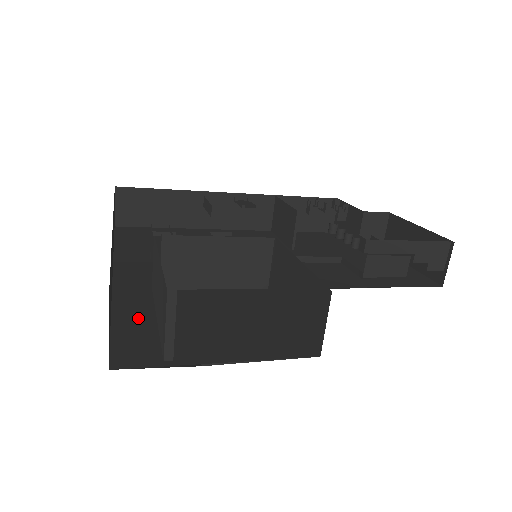
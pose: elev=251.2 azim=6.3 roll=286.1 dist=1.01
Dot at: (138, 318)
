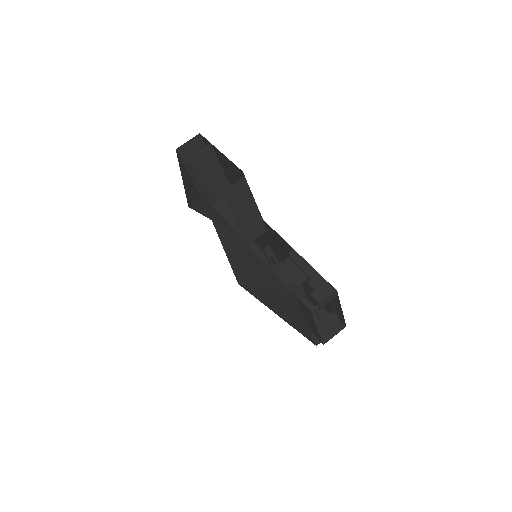
Dot at: occluded
